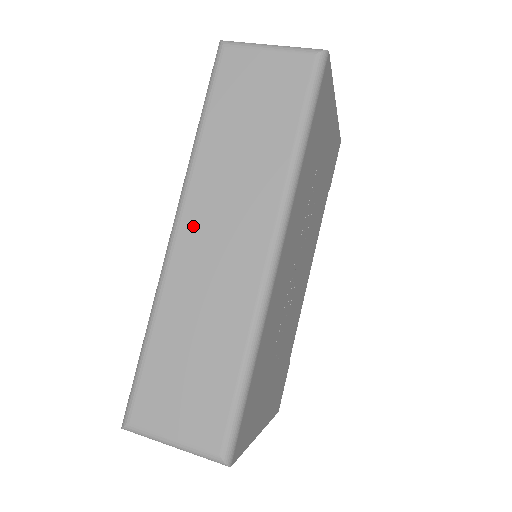
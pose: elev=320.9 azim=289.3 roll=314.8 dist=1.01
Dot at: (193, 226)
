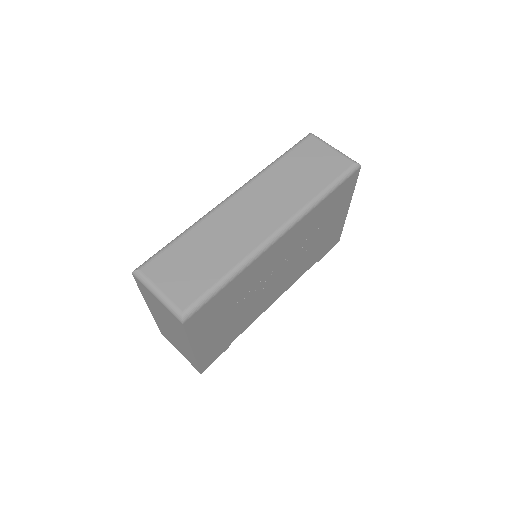
Dot at: (243, 199)
